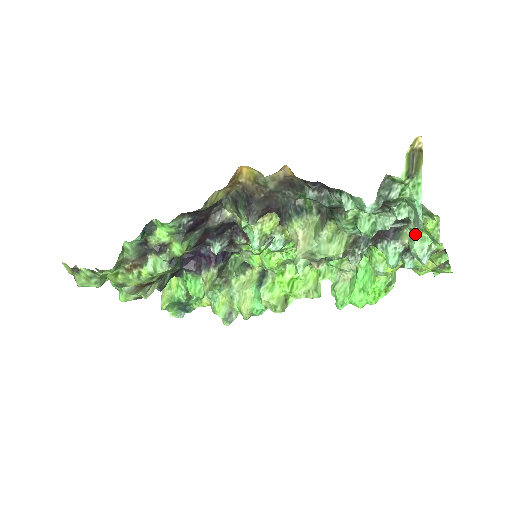
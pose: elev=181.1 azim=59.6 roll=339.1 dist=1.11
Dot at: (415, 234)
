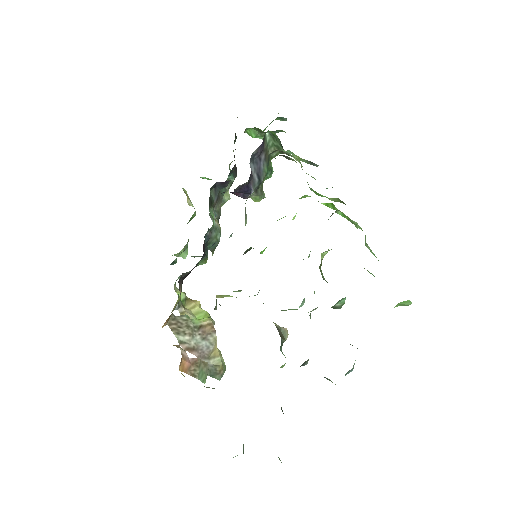
Dot at: occluded
